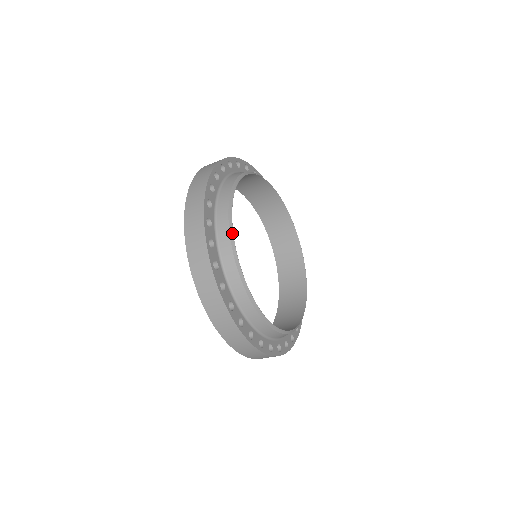
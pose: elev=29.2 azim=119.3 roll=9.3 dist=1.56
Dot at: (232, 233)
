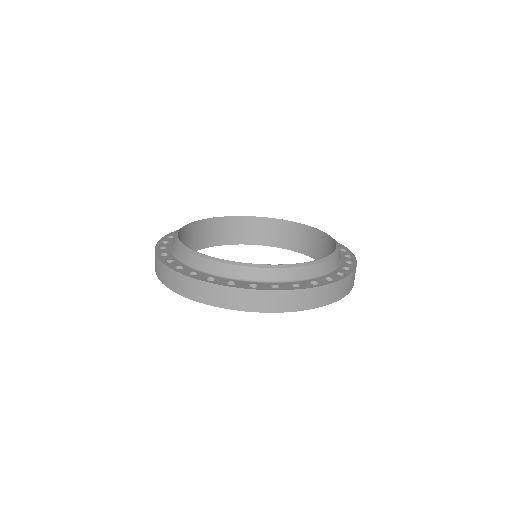
Dot at: (188, 249)
